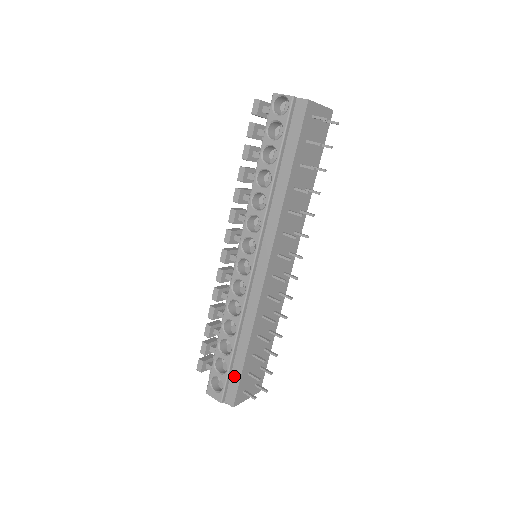
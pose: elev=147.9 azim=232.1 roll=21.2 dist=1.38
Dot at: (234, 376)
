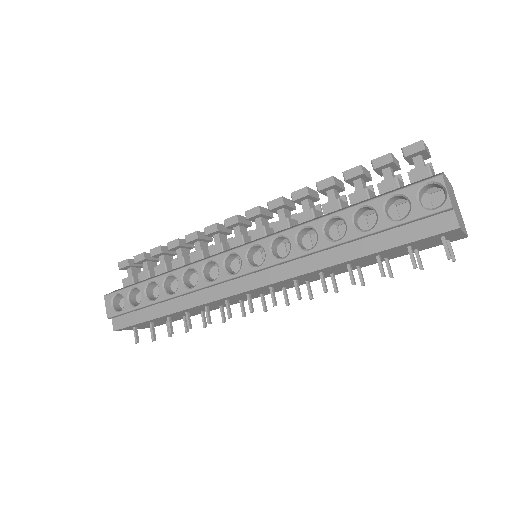
Dot at: (137, 315)
